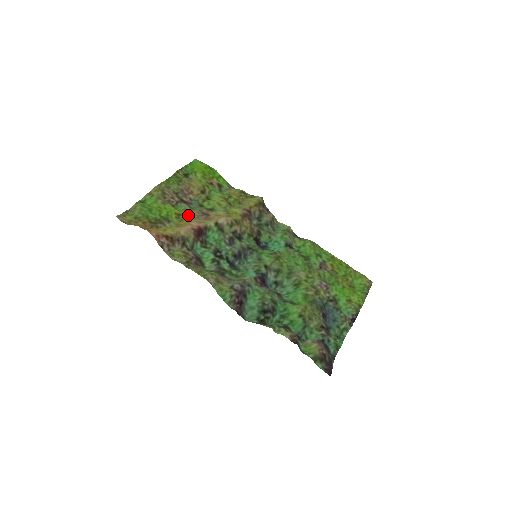
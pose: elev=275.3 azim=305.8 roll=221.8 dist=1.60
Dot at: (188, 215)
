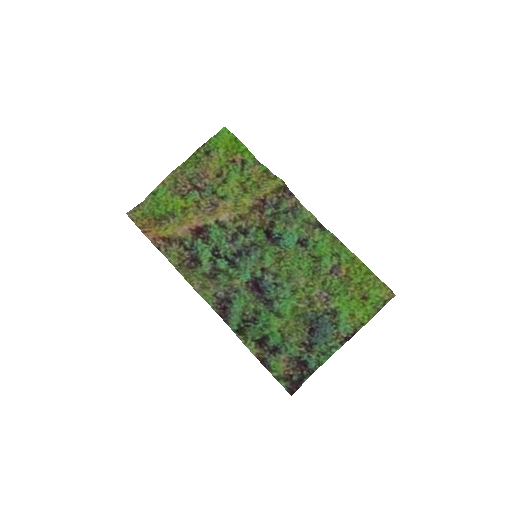
Dot at: (195, 208)
